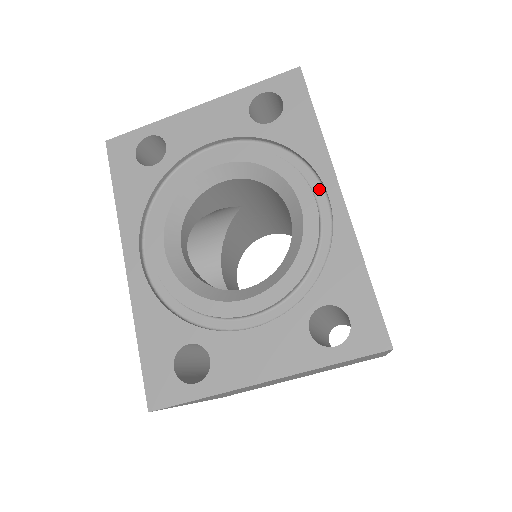
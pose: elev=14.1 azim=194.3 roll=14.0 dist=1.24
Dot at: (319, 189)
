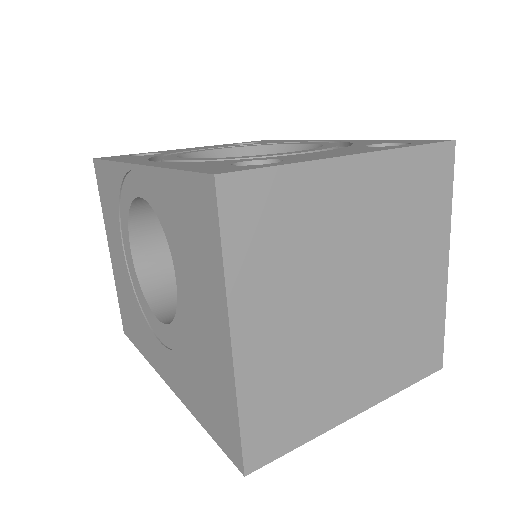
Dot at: occluded
